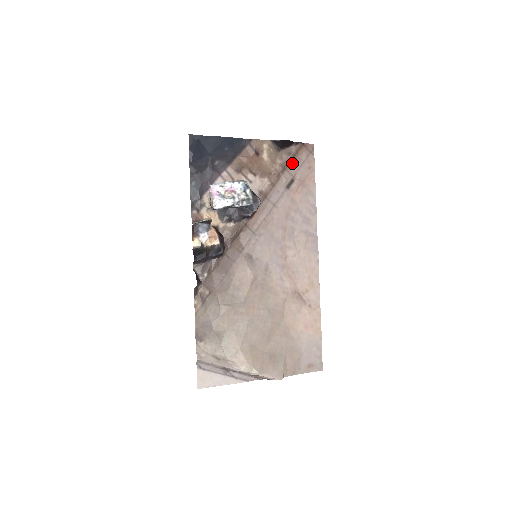
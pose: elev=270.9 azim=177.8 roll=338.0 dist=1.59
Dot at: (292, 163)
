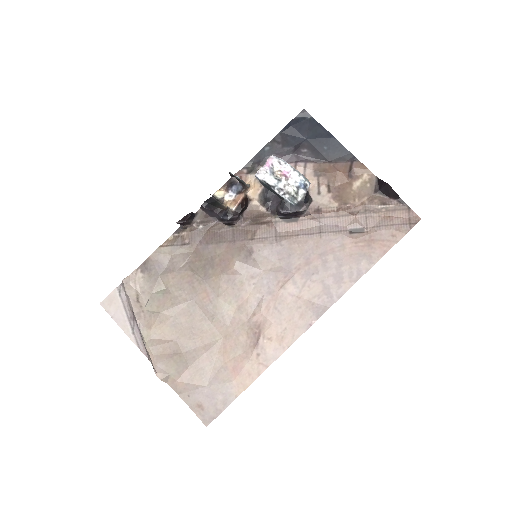
Dot at: (379, 215)
